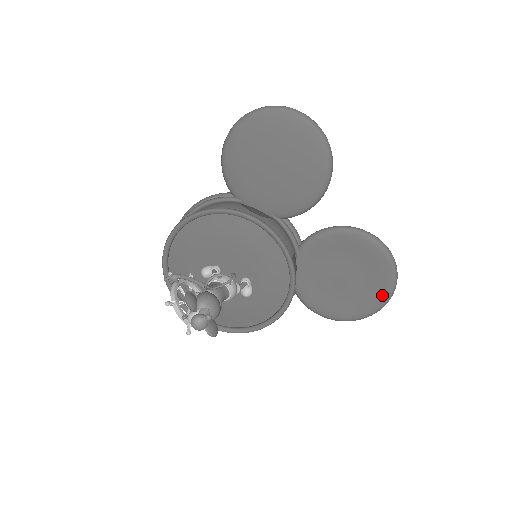
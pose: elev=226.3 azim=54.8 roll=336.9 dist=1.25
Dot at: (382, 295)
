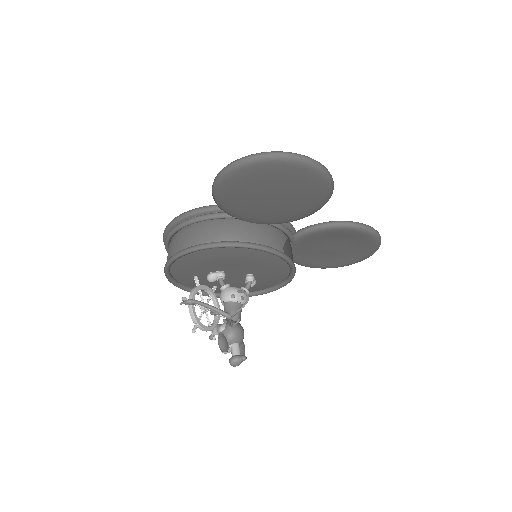
Dot at: (366, 255)
